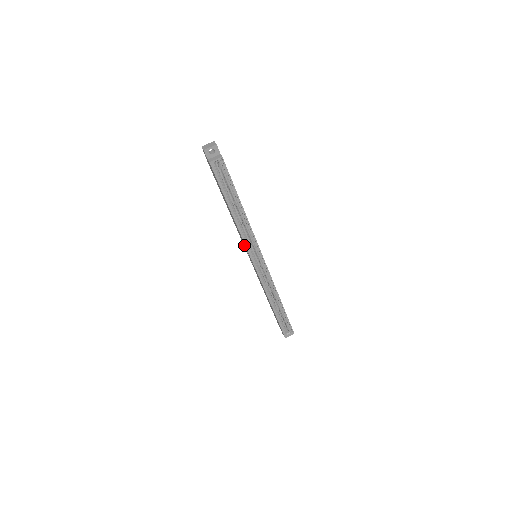
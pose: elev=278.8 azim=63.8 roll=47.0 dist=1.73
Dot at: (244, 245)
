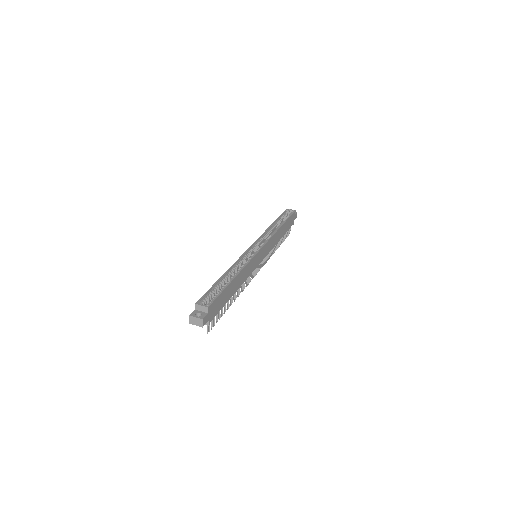
Dot at: occluded
